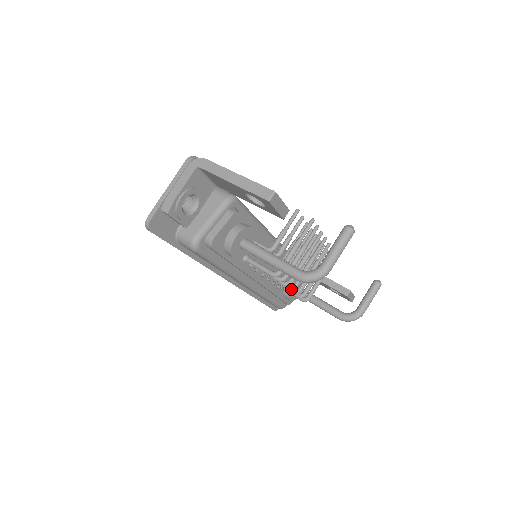
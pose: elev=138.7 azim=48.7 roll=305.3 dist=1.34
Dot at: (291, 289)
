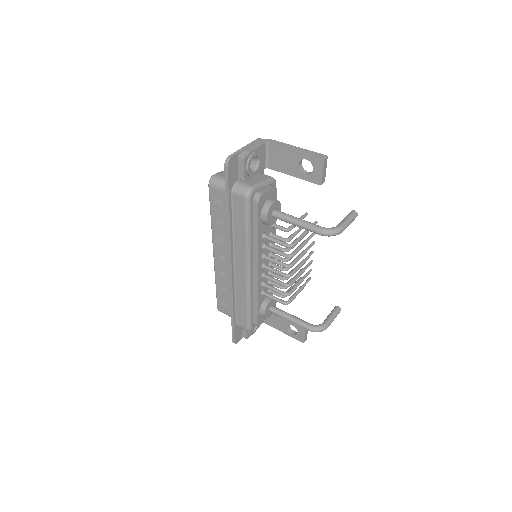
Dot at: (288, 275)
